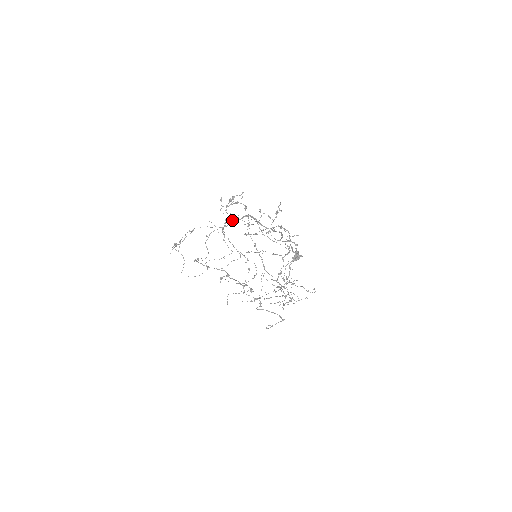
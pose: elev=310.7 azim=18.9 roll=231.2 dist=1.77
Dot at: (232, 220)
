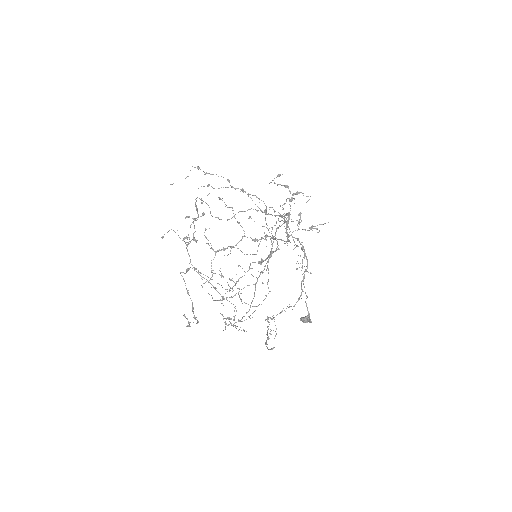
Dot at: occluded
